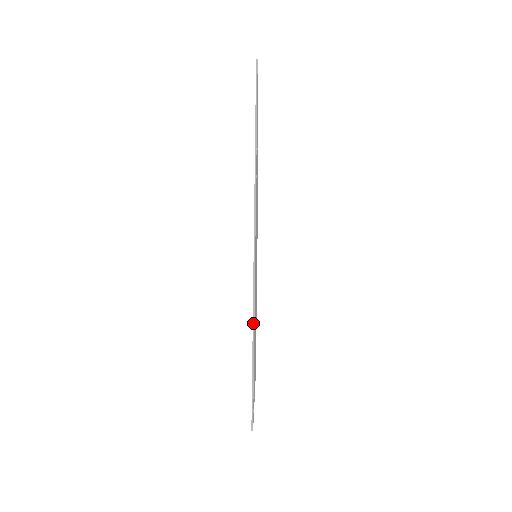
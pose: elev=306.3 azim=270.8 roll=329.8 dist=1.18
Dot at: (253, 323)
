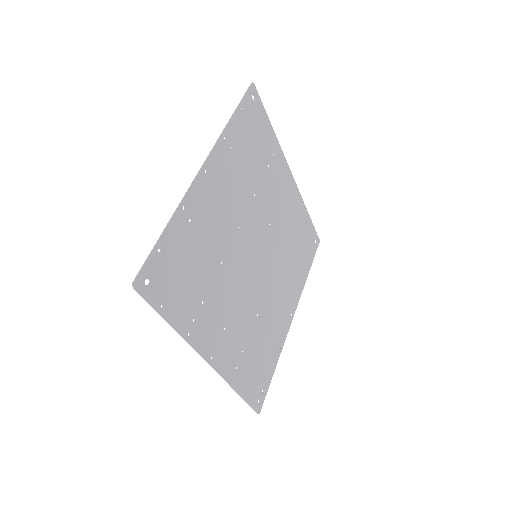
Dot at: (173, 215)
